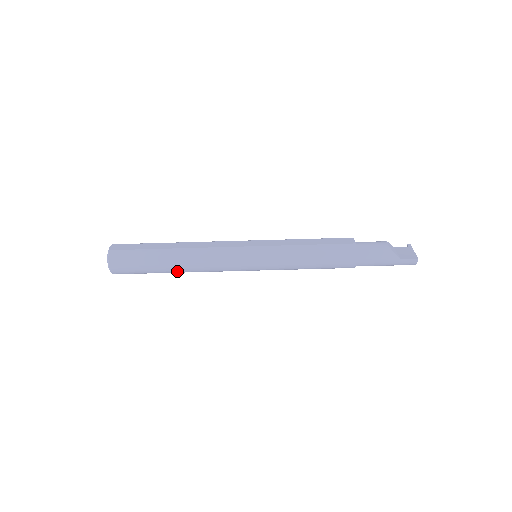
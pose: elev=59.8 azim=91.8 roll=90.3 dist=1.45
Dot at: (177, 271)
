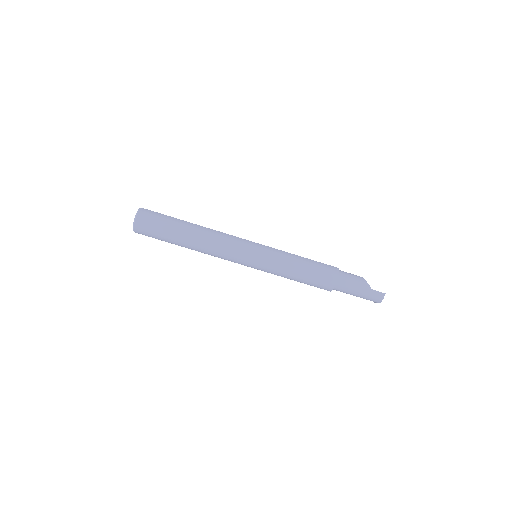
Dot at: (189, 242)
